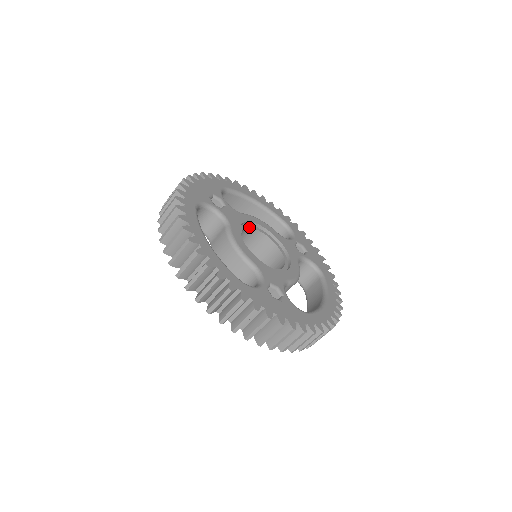
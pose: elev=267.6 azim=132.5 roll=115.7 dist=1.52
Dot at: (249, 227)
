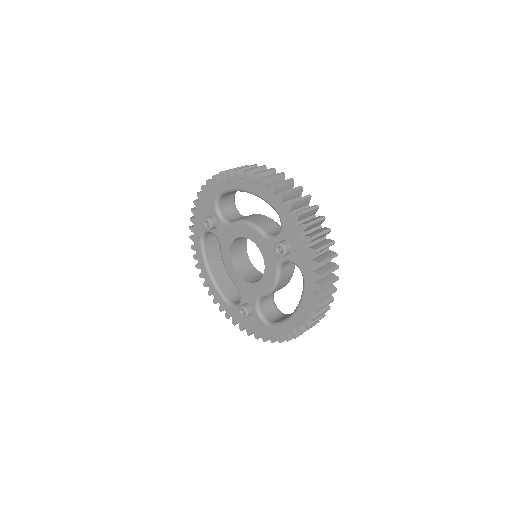
Dot at: (246, 245)
